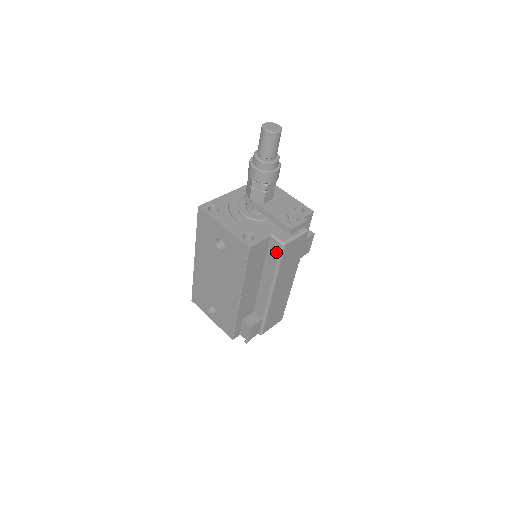
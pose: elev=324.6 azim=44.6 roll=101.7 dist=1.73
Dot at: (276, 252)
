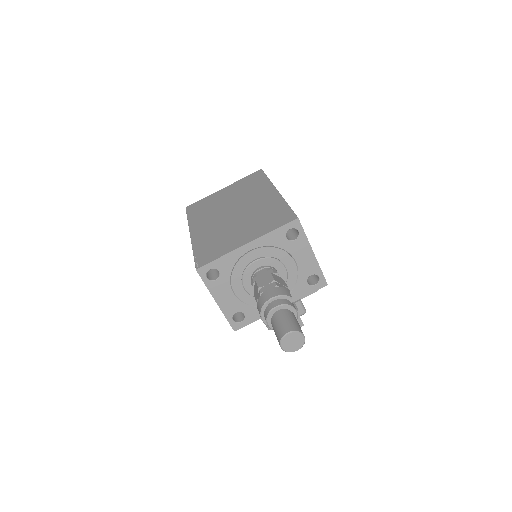
Dot at: occluded
